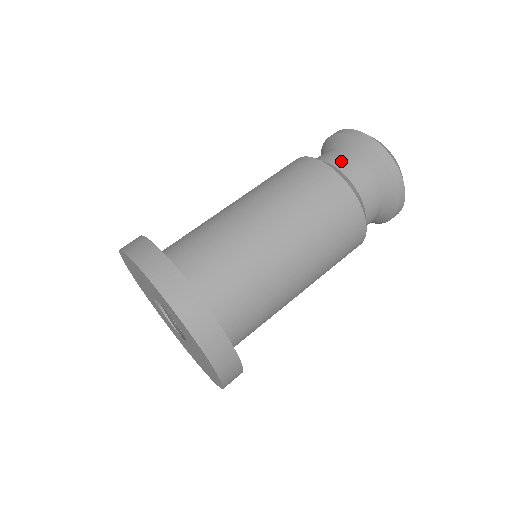
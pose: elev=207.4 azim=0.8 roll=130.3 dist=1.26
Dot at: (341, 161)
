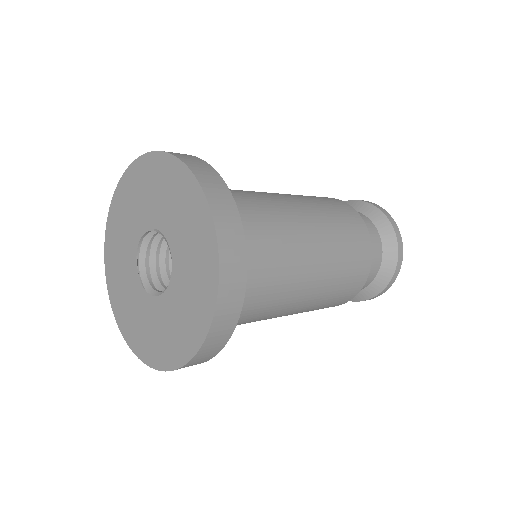
Dot at: (374, 250)
